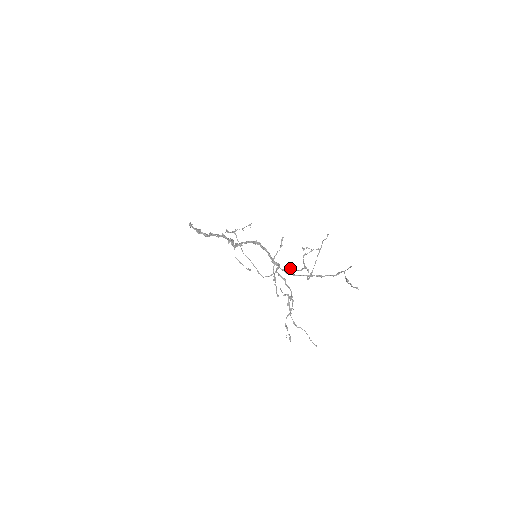
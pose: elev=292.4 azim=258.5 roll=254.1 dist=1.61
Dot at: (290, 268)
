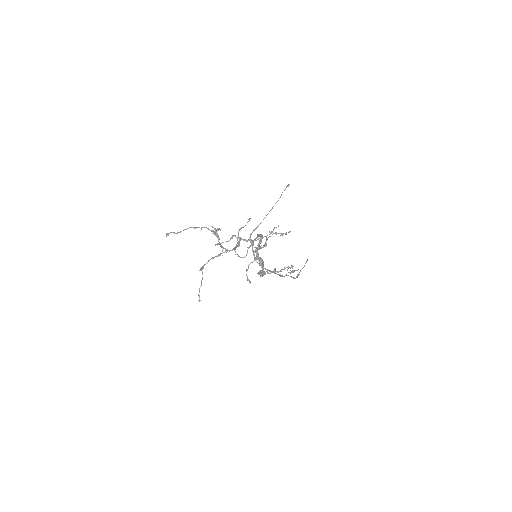
Dot at: occluded
